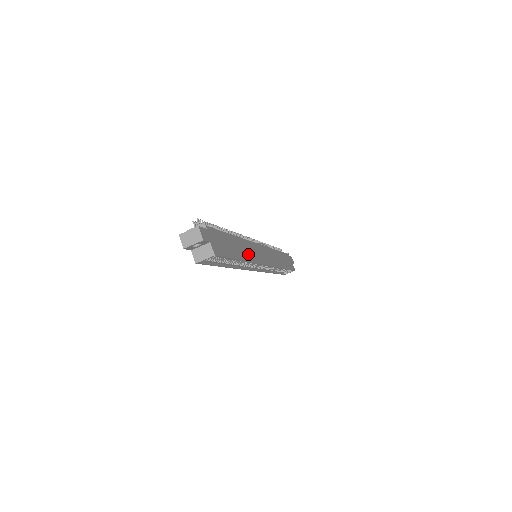
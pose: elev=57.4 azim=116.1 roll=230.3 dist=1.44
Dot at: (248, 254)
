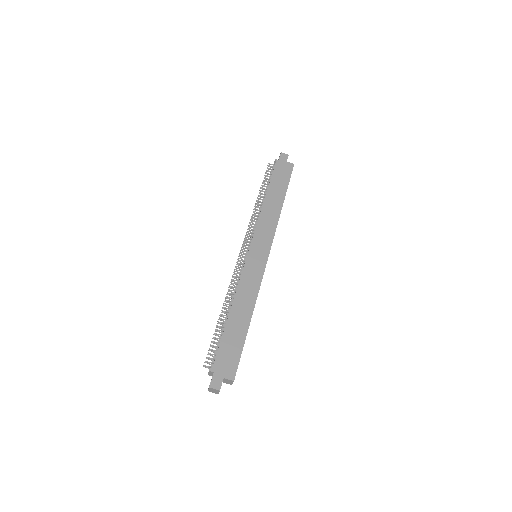
Dot at: (249, 298)
